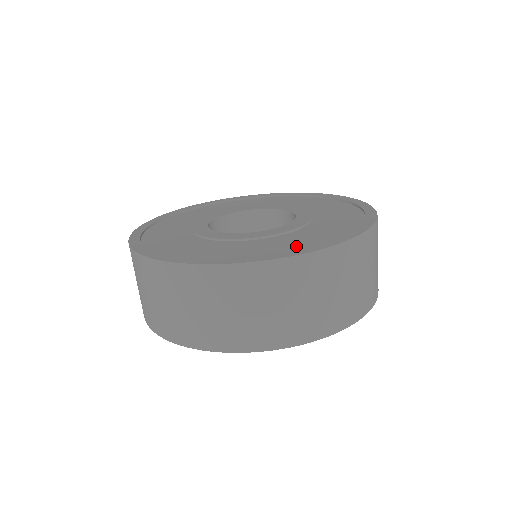
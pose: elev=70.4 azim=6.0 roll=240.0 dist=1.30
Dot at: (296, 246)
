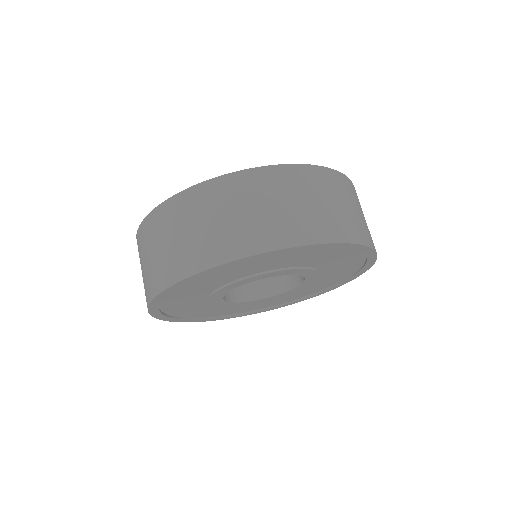
Dot at: occluded
